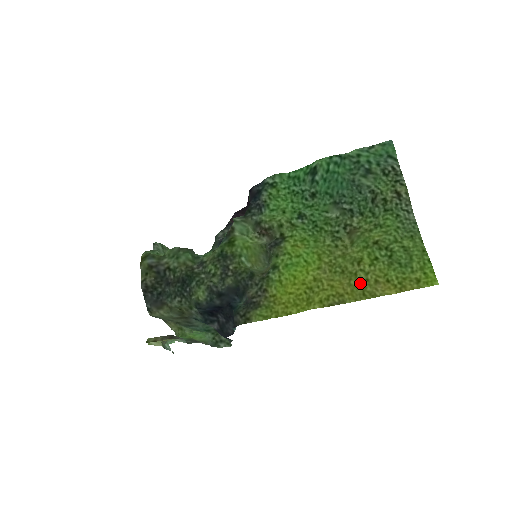
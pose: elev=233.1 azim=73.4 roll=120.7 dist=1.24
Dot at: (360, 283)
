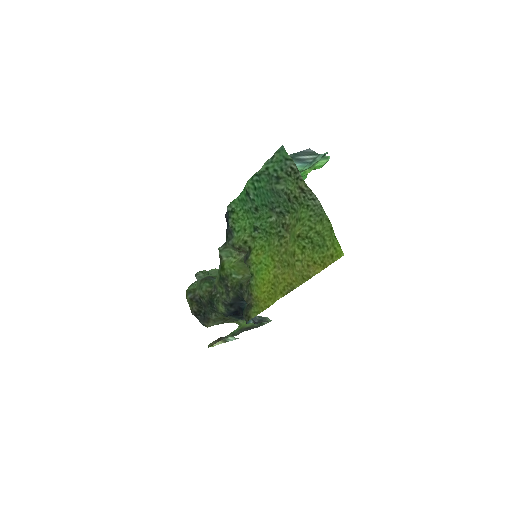
Dot at: (299, 271)
